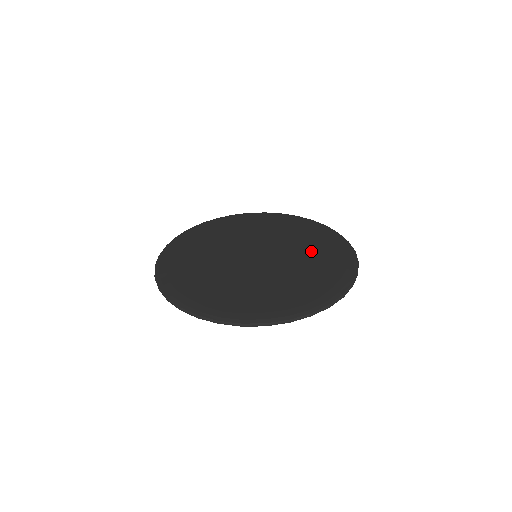
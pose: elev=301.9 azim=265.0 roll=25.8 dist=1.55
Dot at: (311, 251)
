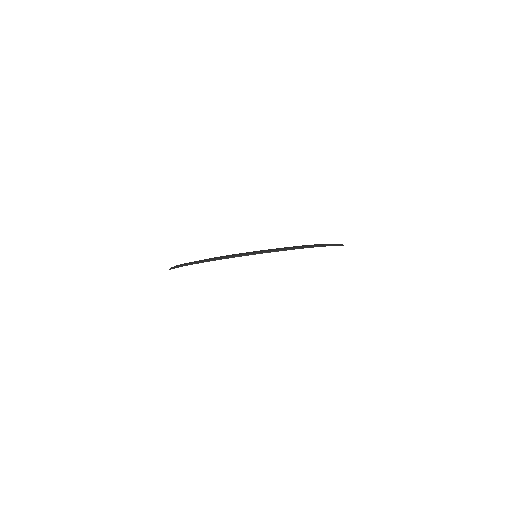
Dot at: occluded
